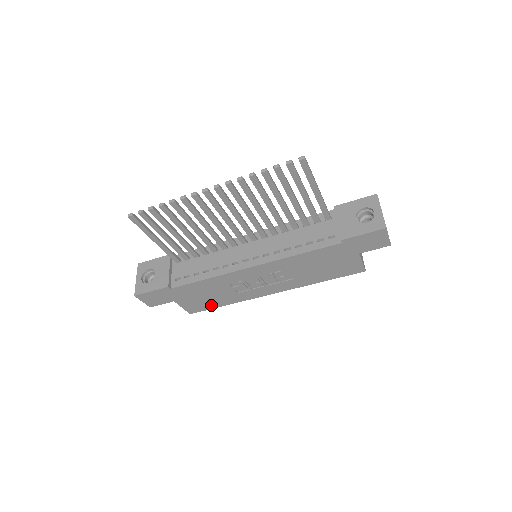
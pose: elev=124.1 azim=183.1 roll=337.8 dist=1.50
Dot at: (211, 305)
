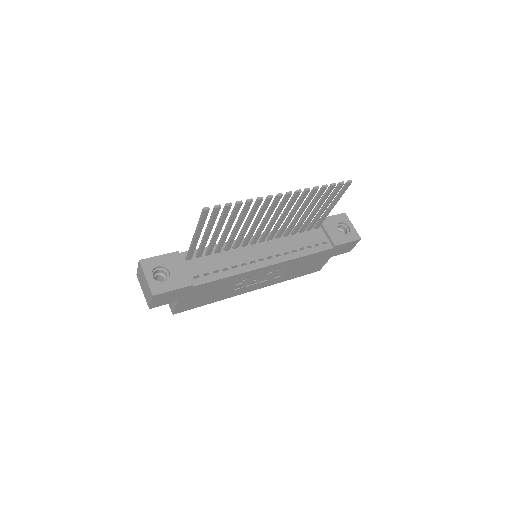
Dot at: (200, 304)
